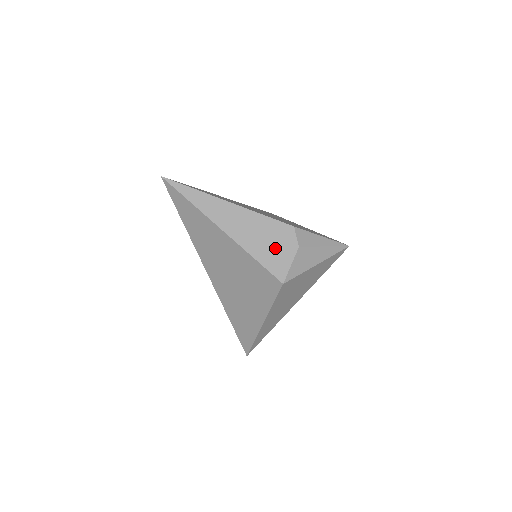
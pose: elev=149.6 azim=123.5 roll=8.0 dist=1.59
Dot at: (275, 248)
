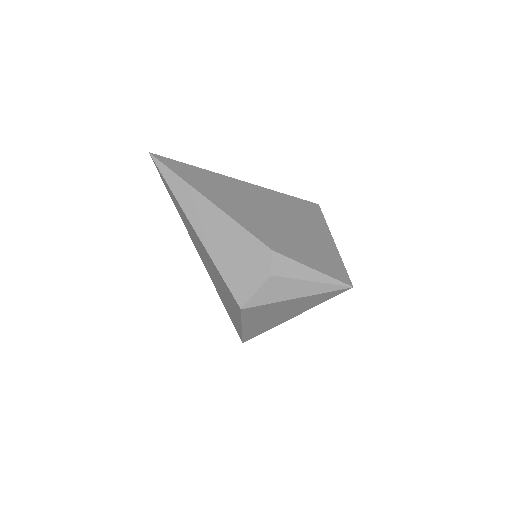
Dot at: (244, 268)
